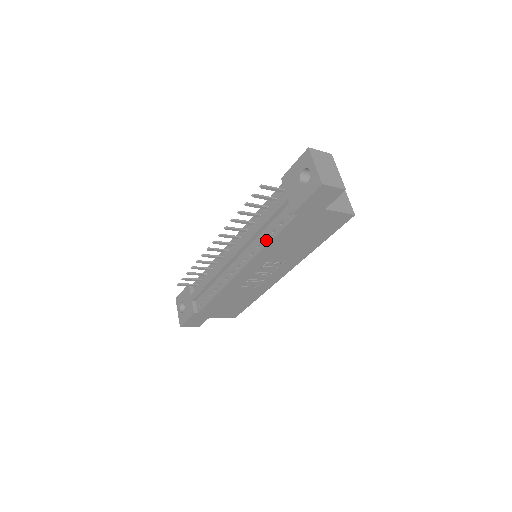
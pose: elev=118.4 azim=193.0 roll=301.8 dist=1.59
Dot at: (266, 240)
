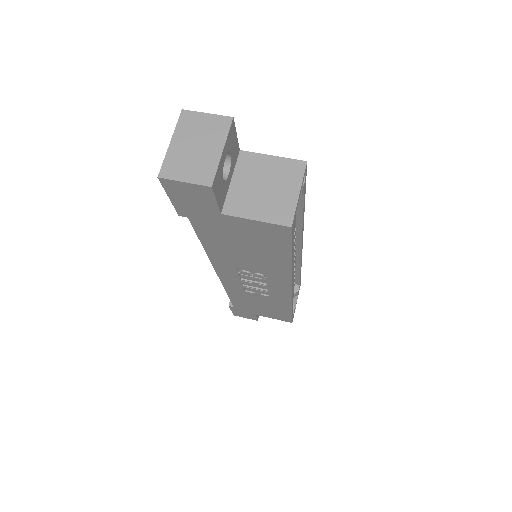
Dot at: occluded
